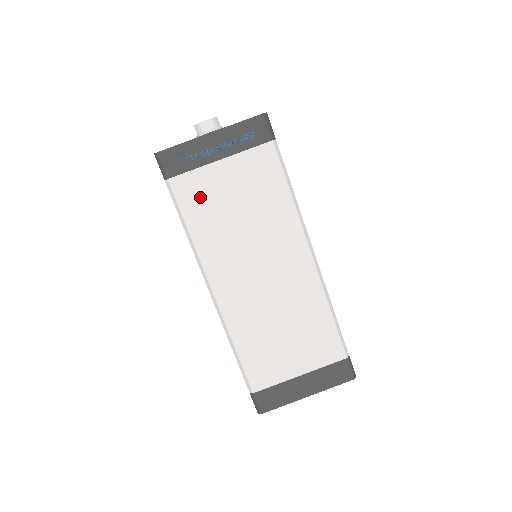
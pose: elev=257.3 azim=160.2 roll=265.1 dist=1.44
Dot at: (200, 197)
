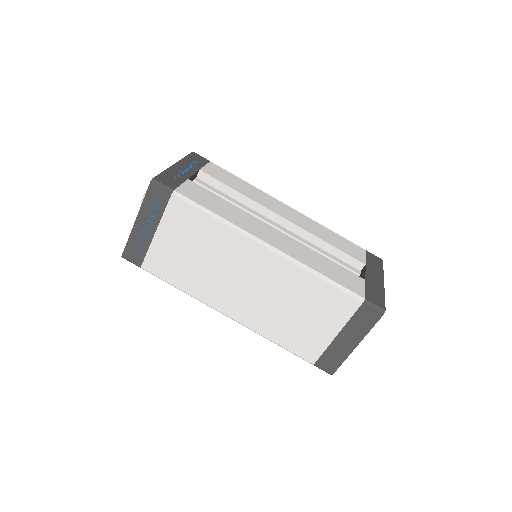
Dot at: (166, 264)
